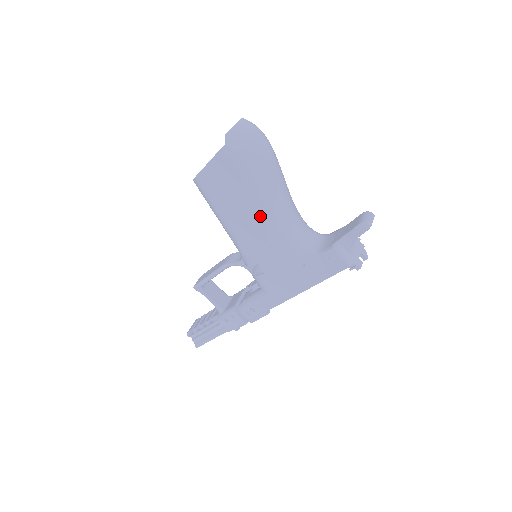
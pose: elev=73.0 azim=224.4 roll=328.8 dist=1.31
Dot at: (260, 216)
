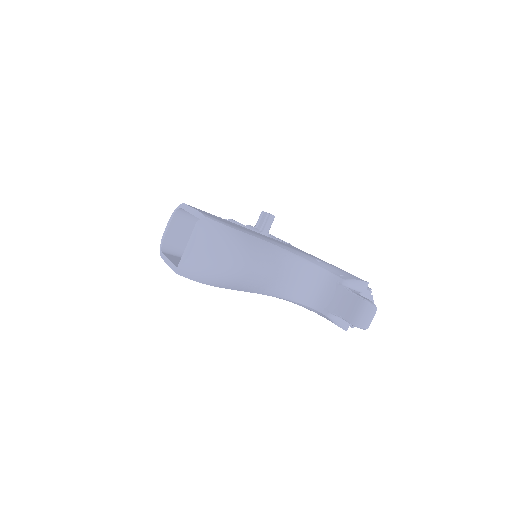
Dot at: occluded
